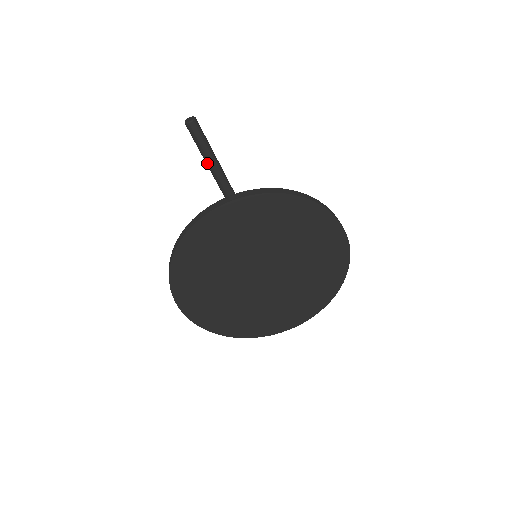
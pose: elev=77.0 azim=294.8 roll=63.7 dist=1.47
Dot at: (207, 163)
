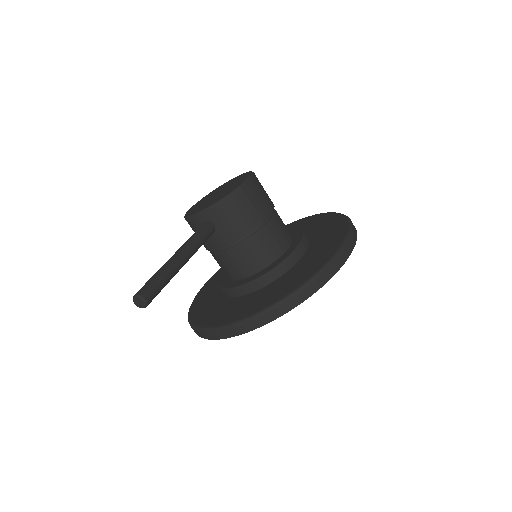
Dot at: occluded
